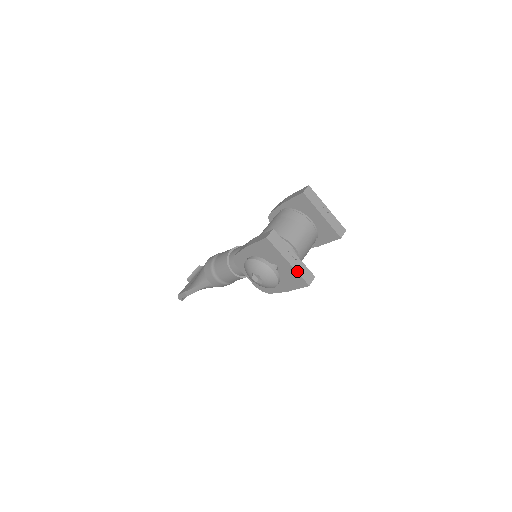
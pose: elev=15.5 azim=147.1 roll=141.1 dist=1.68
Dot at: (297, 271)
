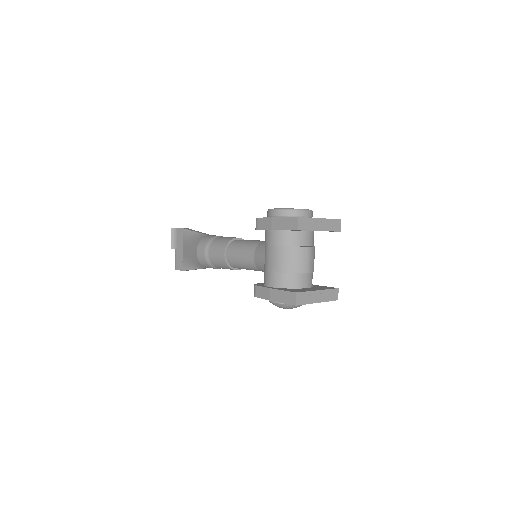
Dot at: (326, 301)
